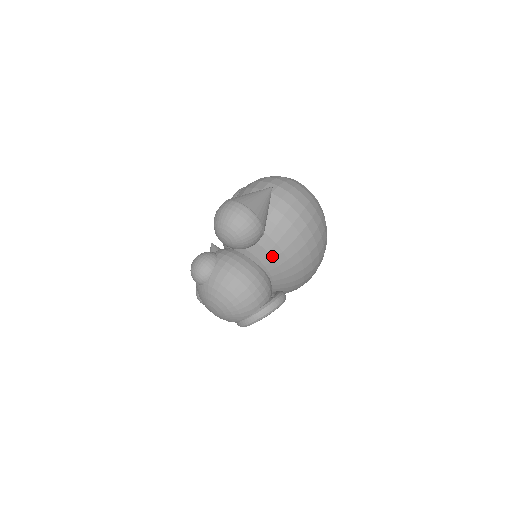
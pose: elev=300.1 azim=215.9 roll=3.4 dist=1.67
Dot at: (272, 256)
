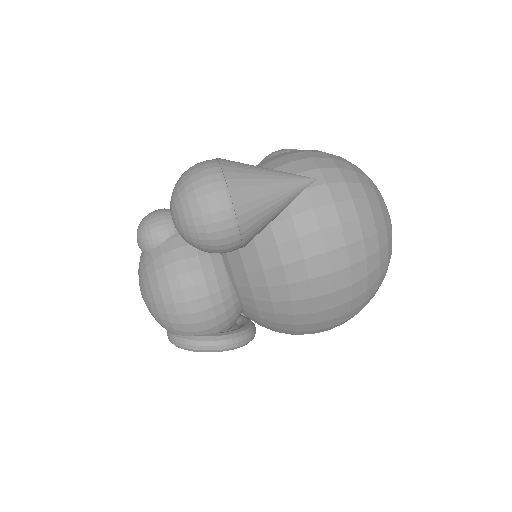
Dot at: (250, 282)
